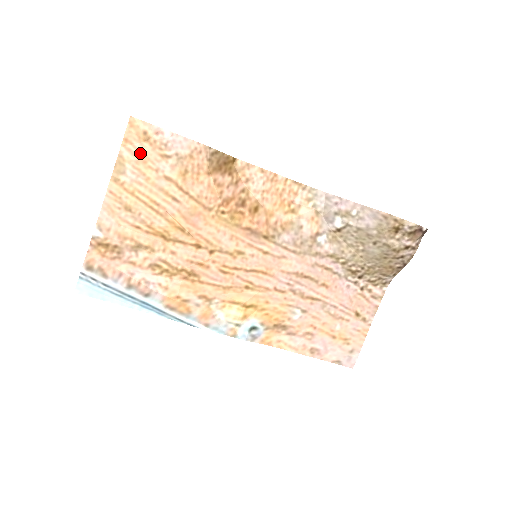
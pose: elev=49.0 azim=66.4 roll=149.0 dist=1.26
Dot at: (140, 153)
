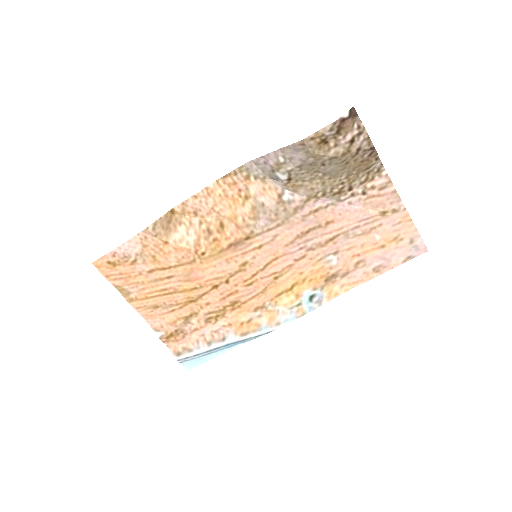
Dot at: (121, 275)
